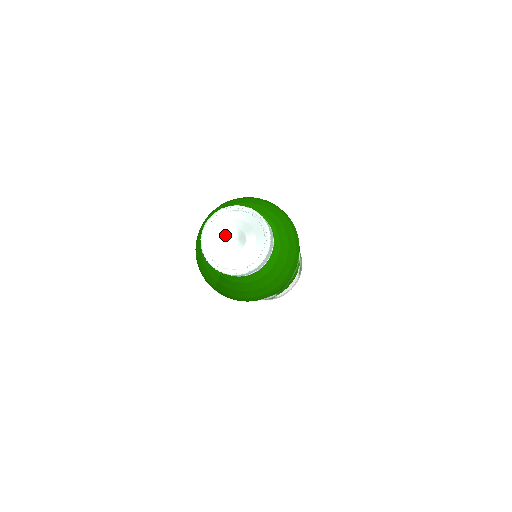
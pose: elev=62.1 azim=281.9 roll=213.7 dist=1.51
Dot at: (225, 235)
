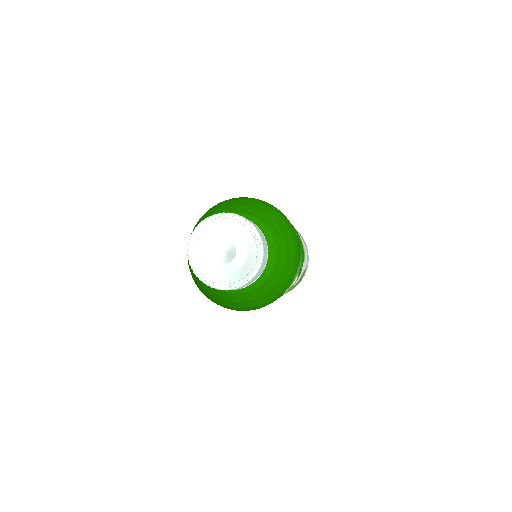
Dot at: (222, 239)
